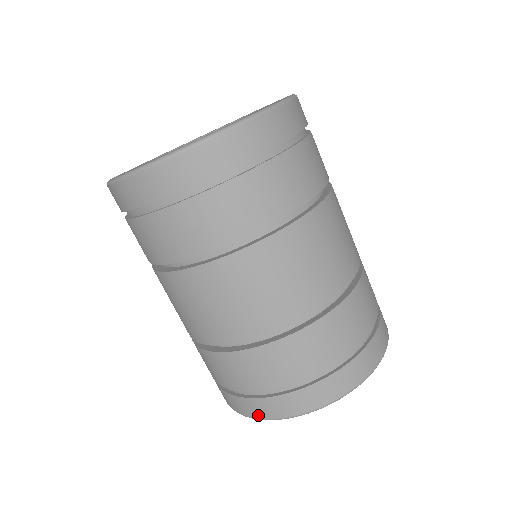
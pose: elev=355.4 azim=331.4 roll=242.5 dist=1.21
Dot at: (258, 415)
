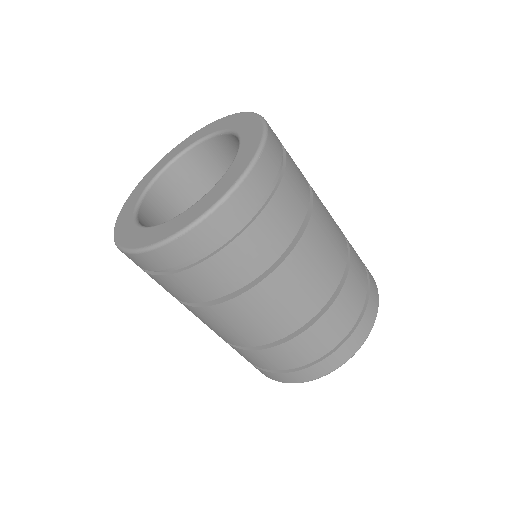
Dot at: occluded
